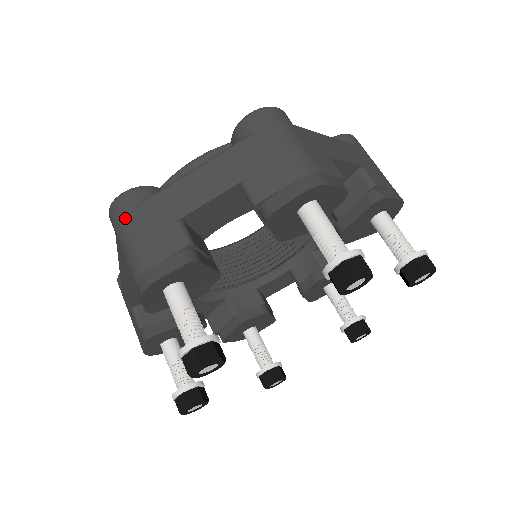
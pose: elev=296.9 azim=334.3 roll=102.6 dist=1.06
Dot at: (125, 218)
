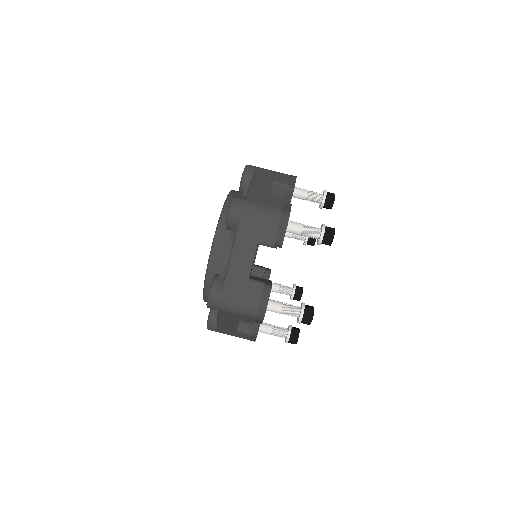
Dot at: (224, 301)
